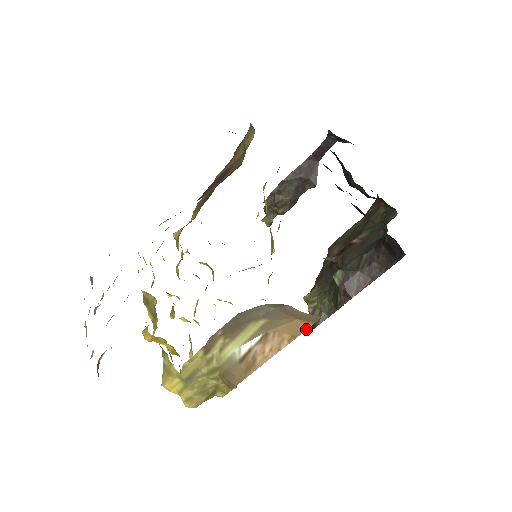
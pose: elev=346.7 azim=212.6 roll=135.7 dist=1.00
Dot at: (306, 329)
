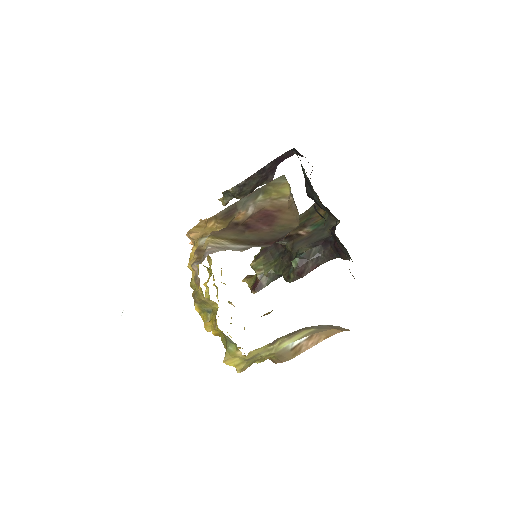
Dot at: occluded
